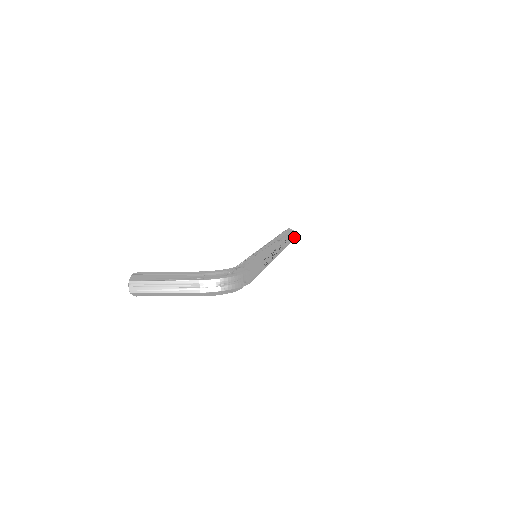
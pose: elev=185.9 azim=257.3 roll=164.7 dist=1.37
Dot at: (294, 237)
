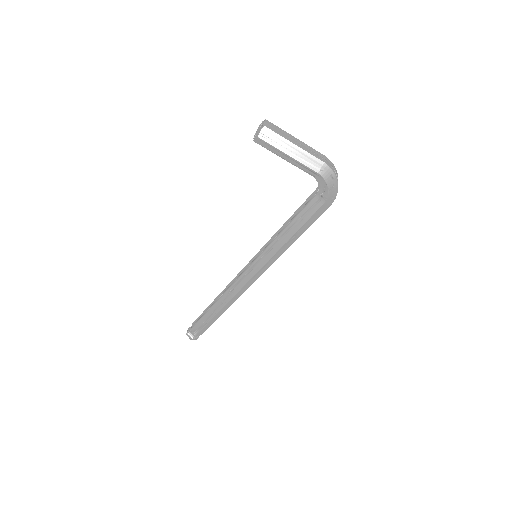
Dot at: (198, 336)
